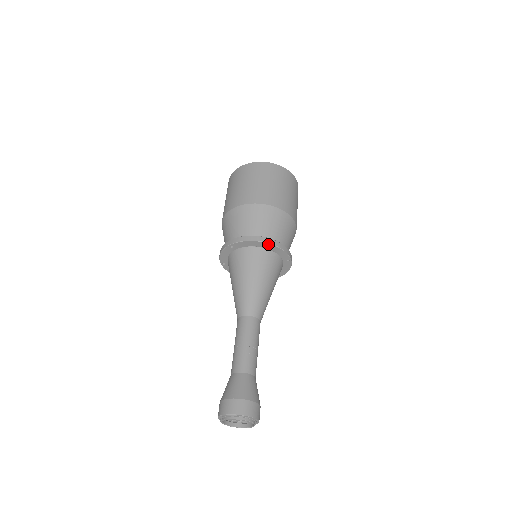
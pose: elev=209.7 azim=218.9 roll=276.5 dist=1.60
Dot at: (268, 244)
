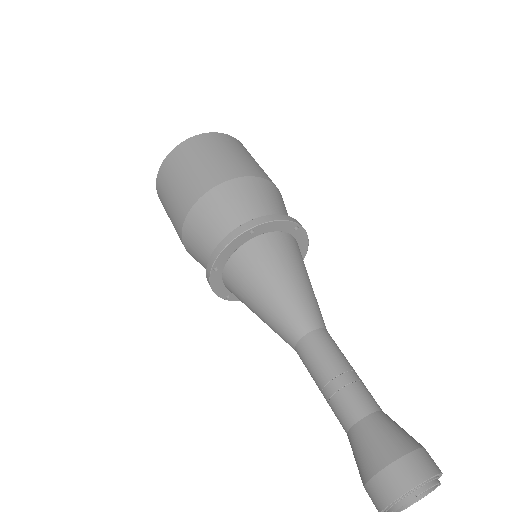
Dot at: (254, 228)
